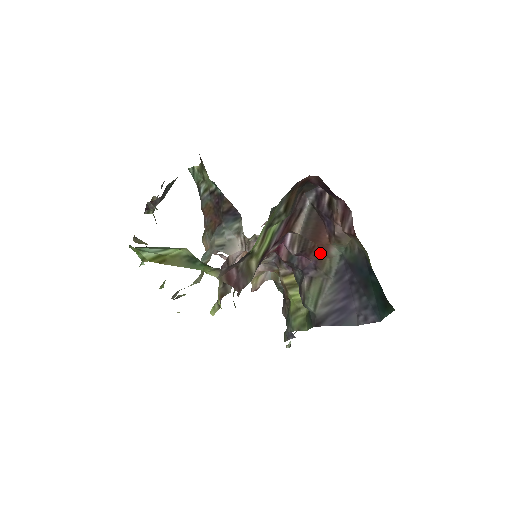
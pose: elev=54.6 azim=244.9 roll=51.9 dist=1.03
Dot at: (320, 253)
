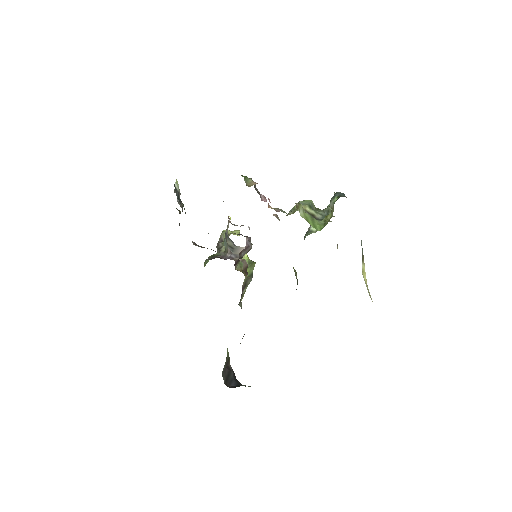
Dot at: occluded
